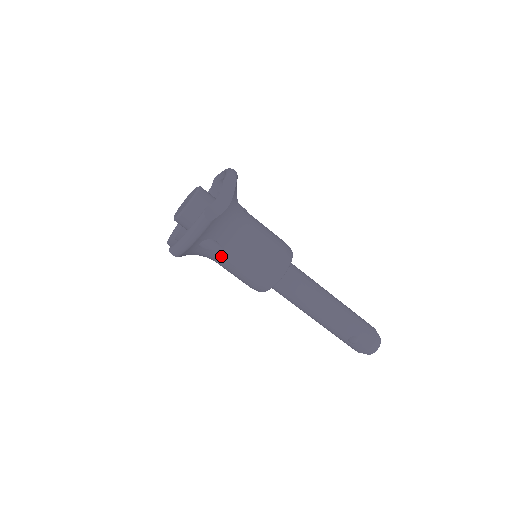
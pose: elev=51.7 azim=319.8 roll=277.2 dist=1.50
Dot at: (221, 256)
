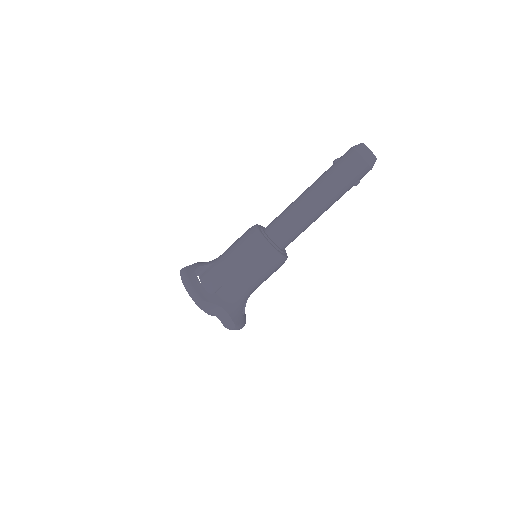
Dot at: occluded
